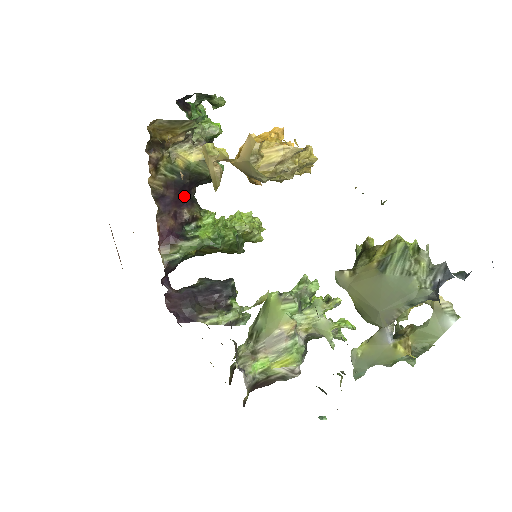
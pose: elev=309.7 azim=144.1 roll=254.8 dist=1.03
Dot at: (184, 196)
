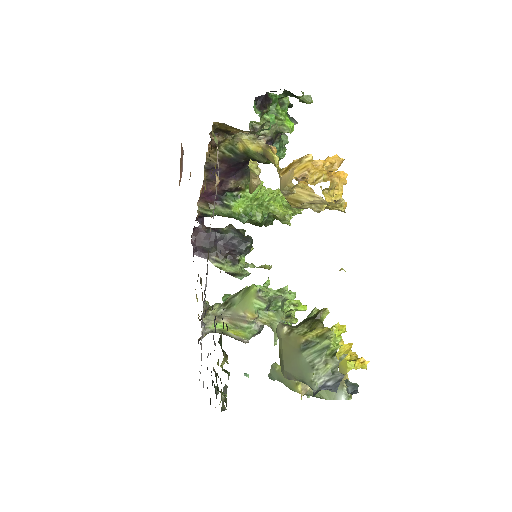
Dot at: (236, 169)
